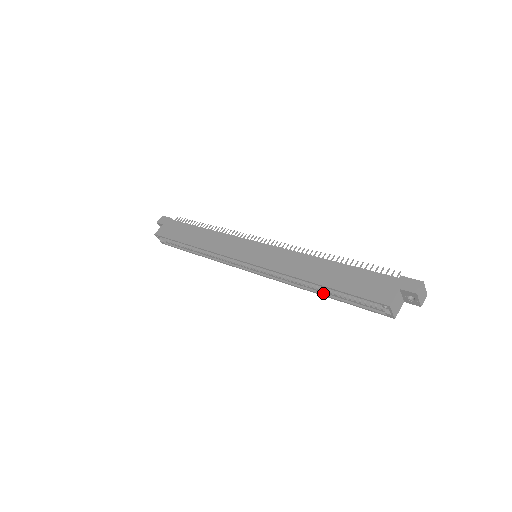
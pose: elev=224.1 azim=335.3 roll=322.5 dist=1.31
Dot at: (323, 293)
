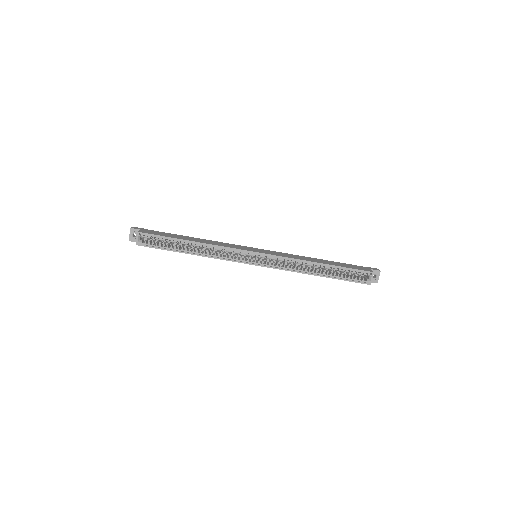
Dot at: (321, 275)
